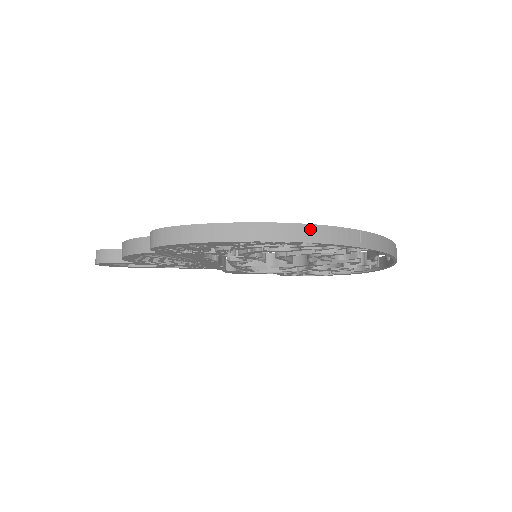
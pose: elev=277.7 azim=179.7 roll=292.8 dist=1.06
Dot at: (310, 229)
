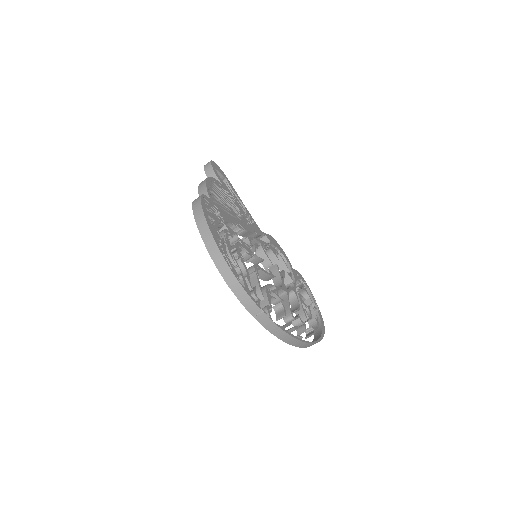
Dot at: (236, 282)
